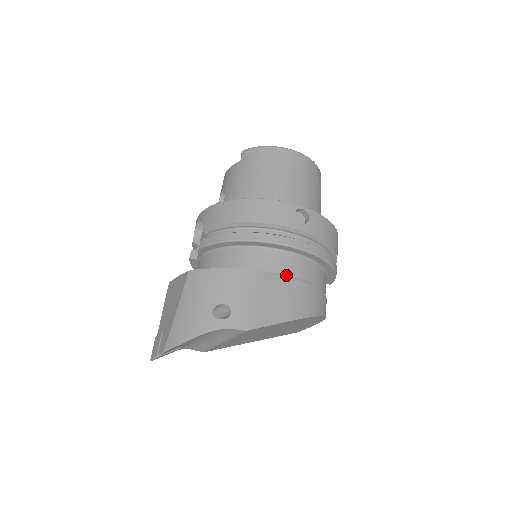
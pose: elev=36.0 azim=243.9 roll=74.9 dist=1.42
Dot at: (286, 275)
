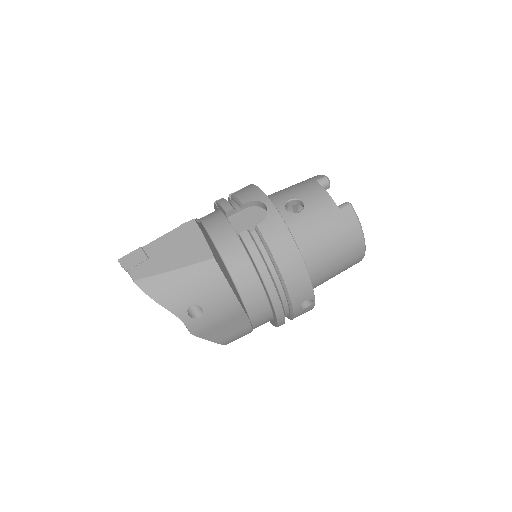
Dot at: (251, 320)
